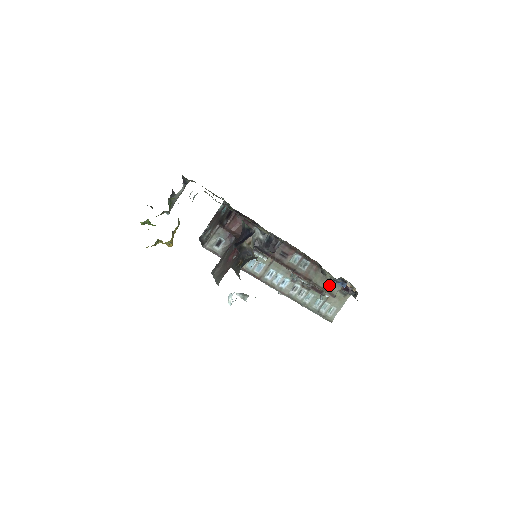
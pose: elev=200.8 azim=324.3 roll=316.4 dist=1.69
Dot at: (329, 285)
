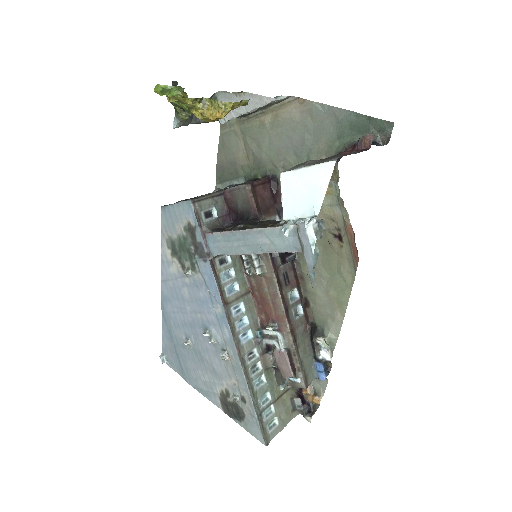
Dot at: (308, 364)
